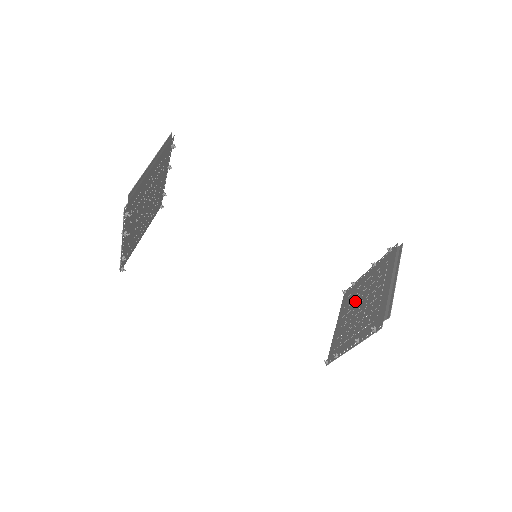
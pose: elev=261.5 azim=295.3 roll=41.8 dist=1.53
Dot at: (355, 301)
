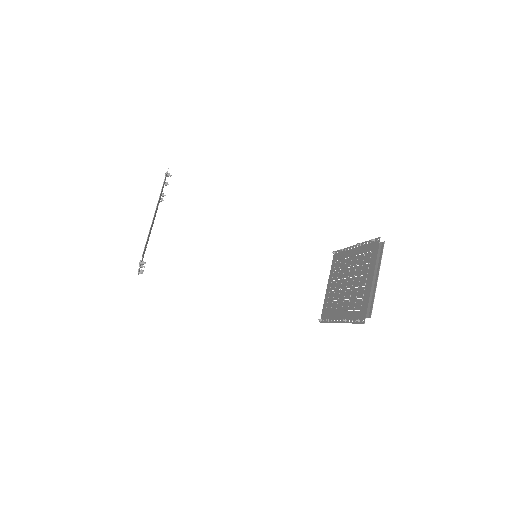
Dot at: (343, 272)
